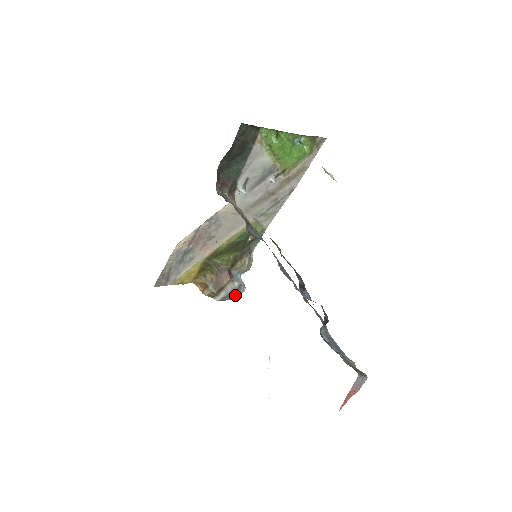
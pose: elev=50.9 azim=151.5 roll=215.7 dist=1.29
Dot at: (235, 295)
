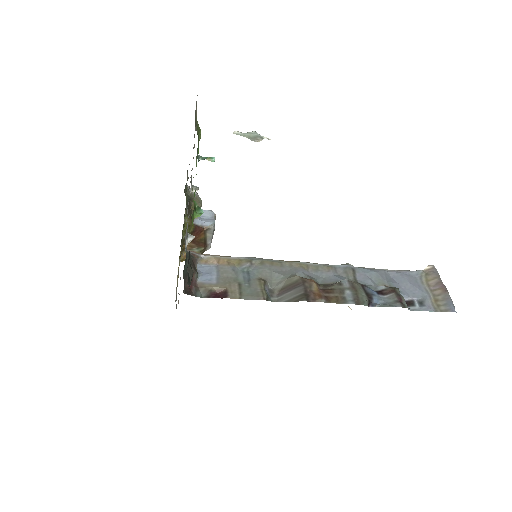
Dot at: occluded
